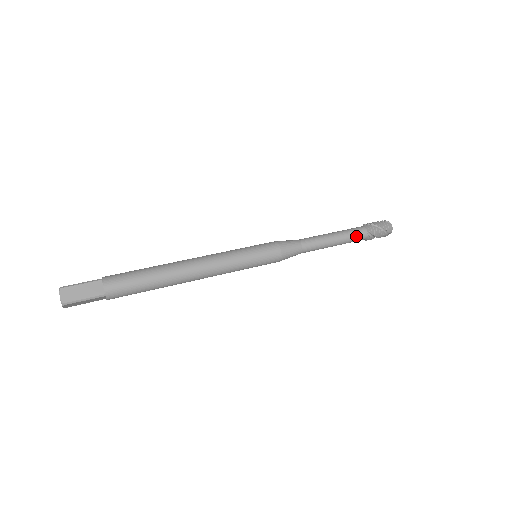
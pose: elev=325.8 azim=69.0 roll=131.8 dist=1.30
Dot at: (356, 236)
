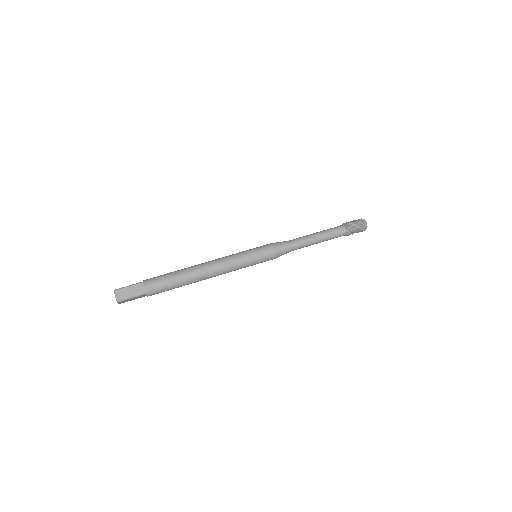
Dot at: (336, 234)
